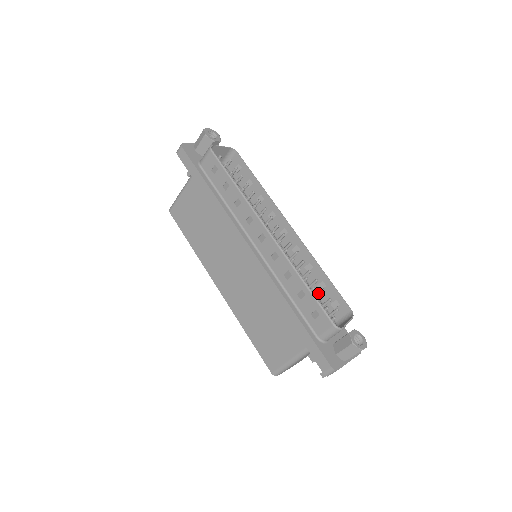
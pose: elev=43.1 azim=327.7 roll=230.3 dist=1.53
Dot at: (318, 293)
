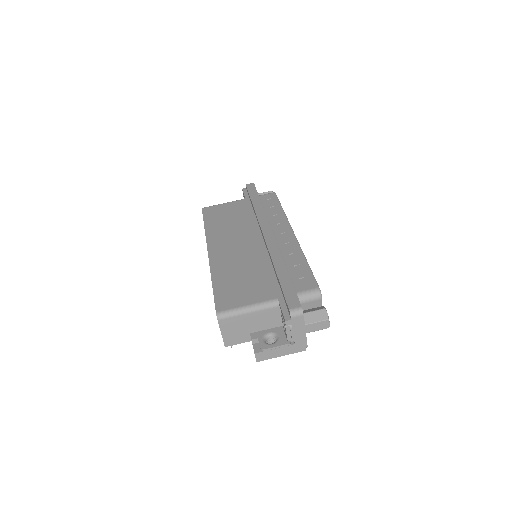
Dot at: occluded
